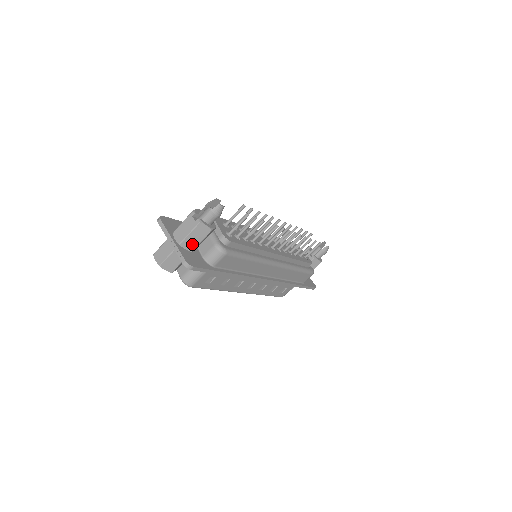
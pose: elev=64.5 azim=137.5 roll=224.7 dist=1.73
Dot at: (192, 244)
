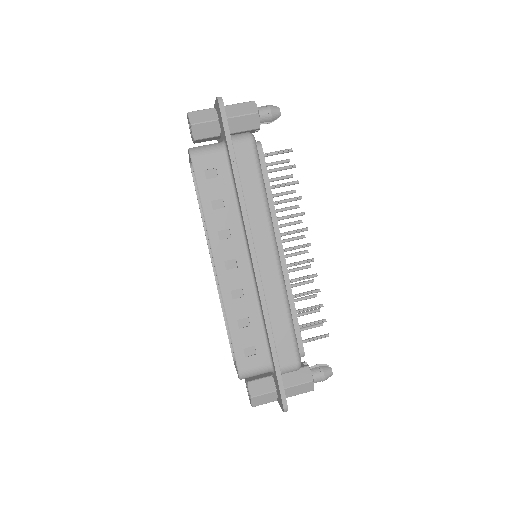
Dot at: (232, 113)
